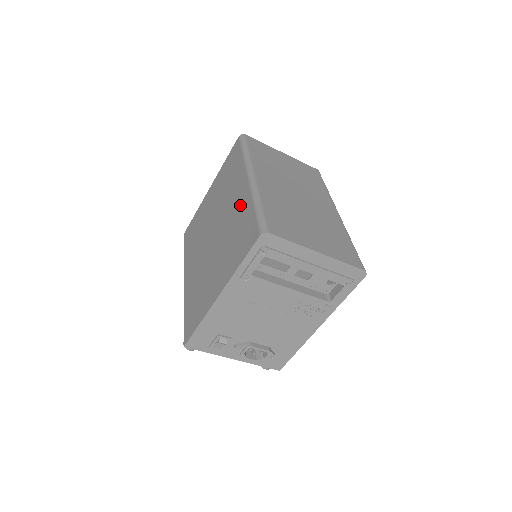
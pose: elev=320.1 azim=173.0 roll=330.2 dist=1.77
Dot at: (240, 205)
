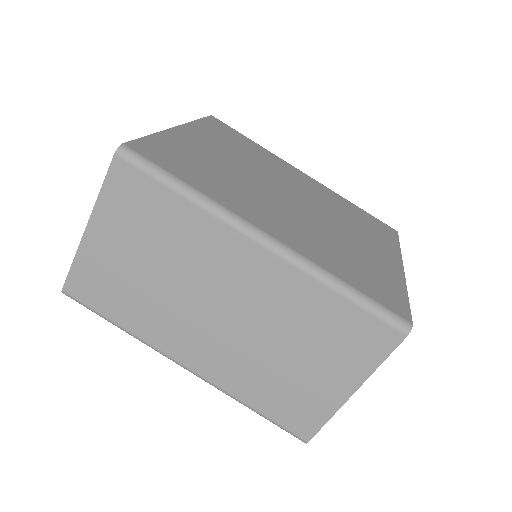
Dot at: occluded
